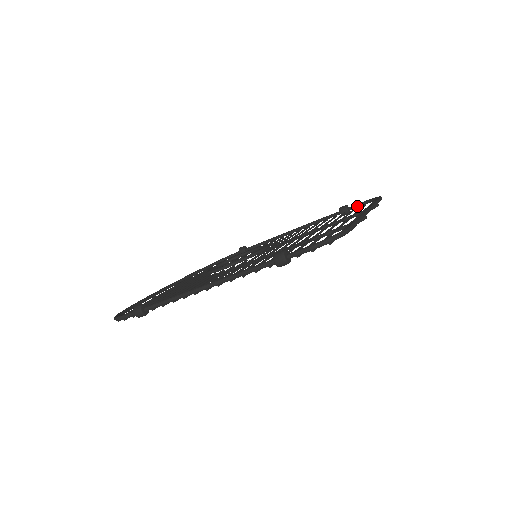
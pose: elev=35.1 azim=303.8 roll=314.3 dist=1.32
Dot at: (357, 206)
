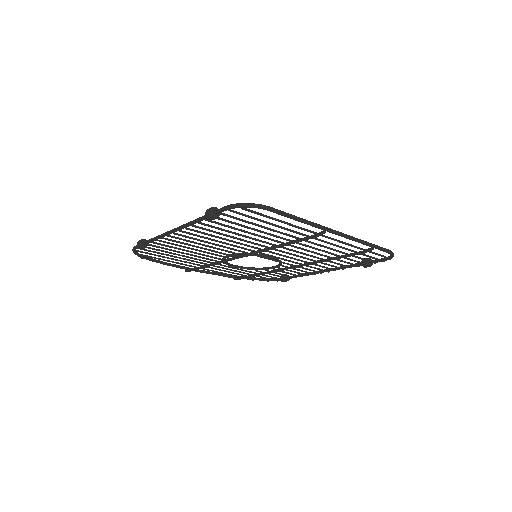
Dot at: (377, 260)
